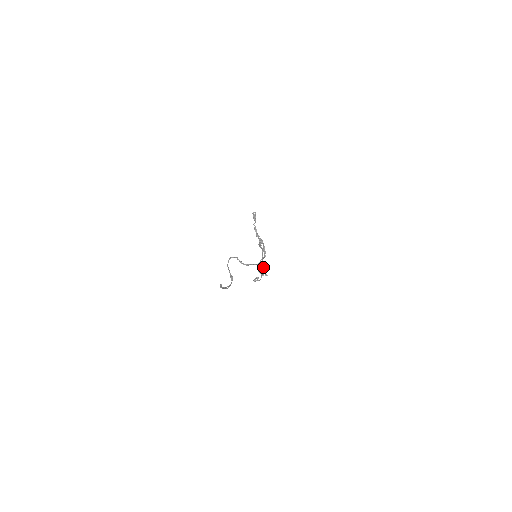
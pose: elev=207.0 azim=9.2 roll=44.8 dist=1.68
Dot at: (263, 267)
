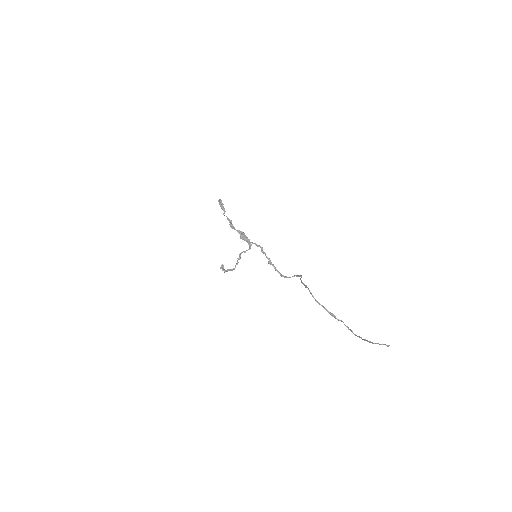
Dot at: (299, 276)
